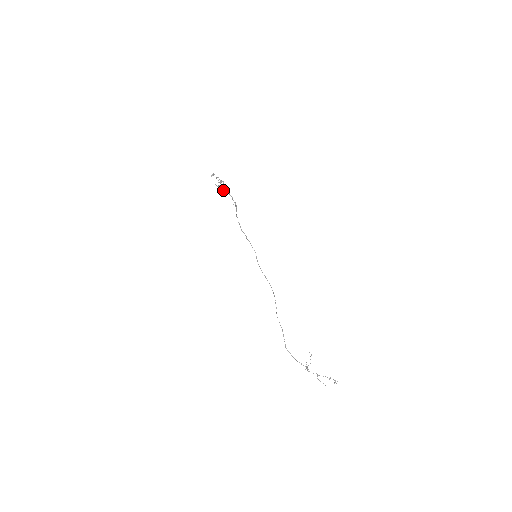
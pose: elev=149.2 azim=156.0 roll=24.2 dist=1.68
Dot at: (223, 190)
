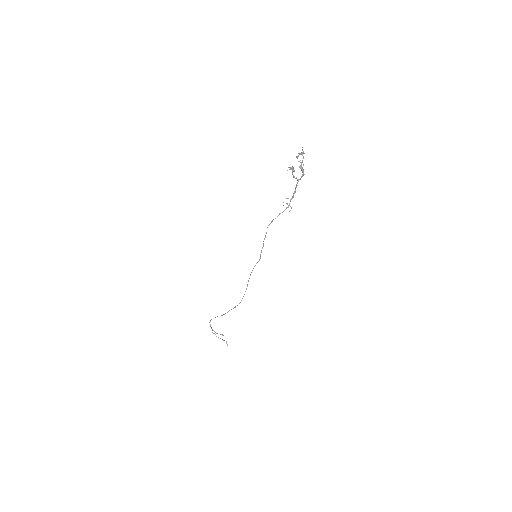
Dot at: occluded
